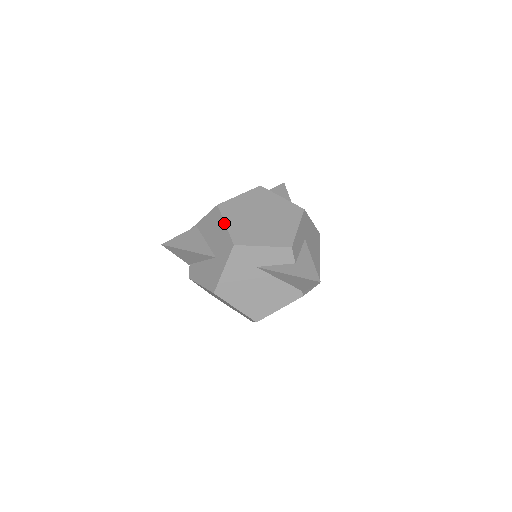
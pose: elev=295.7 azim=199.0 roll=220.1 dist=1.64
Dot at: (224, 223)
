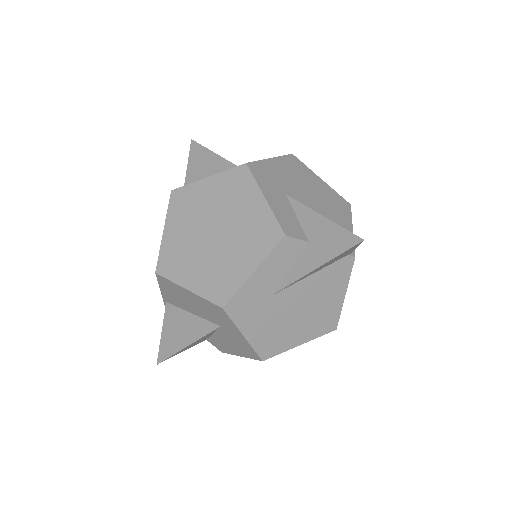
Dot at: (185, 289)
